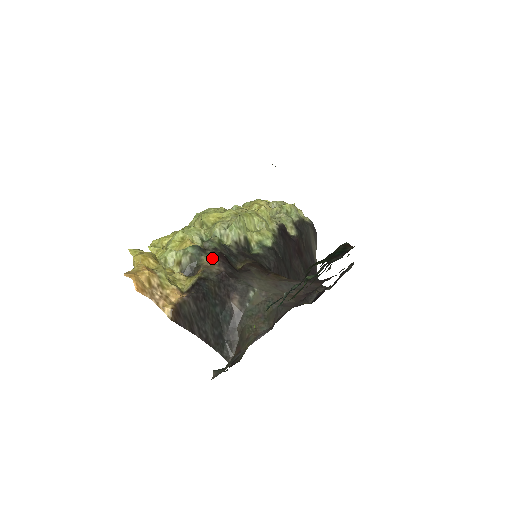
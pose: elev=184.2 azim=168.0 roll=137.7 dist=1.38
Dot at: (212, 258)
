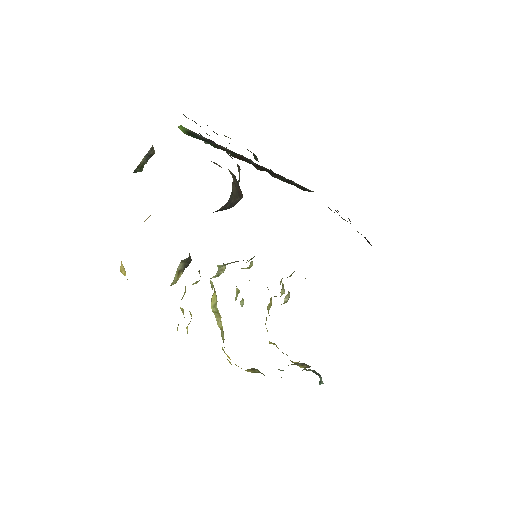
Dot at: occluded
